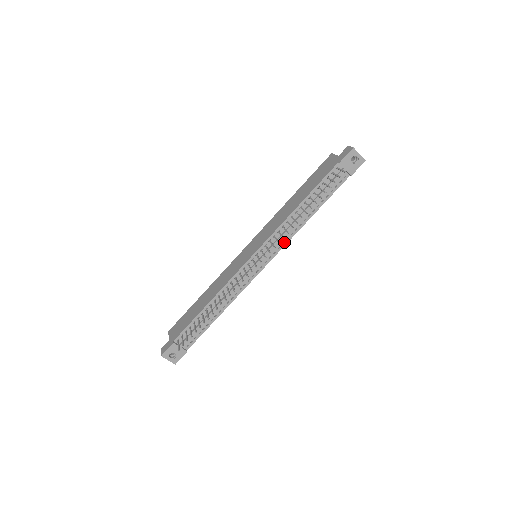
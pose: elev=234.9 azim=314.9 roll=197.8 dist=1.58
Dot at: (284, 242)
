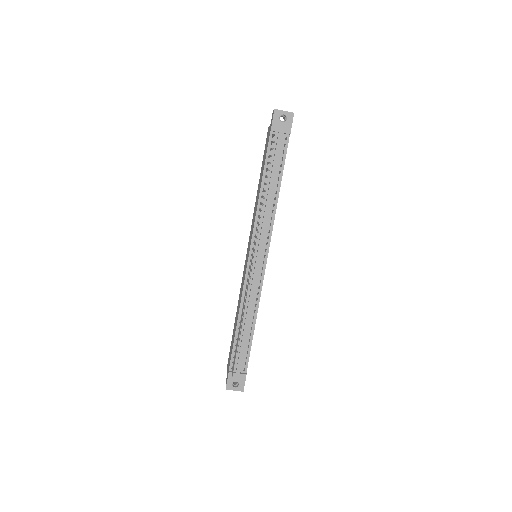
Dot at: (269, 229)
